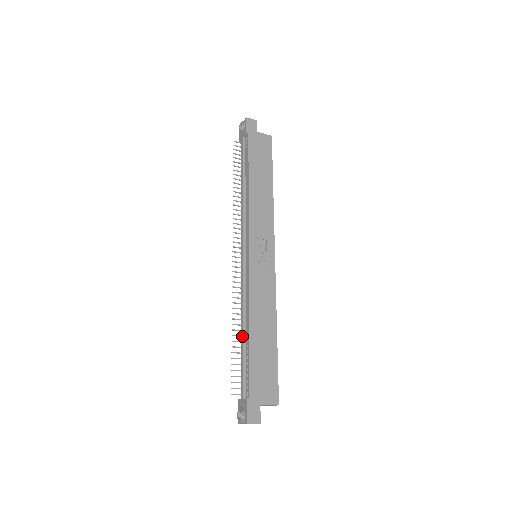
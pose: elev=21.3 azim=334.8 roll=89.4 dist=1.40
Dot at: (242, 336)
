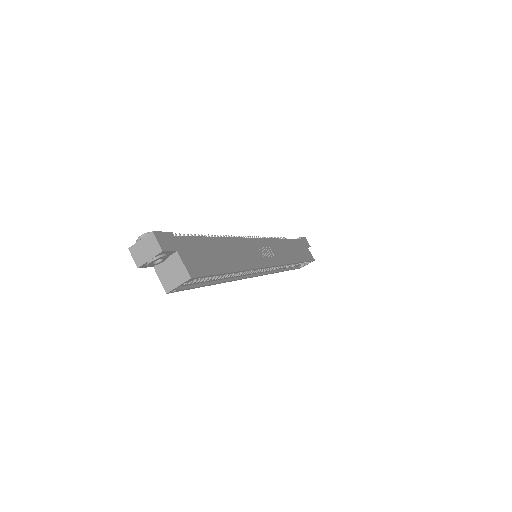
Dot at: occluded
